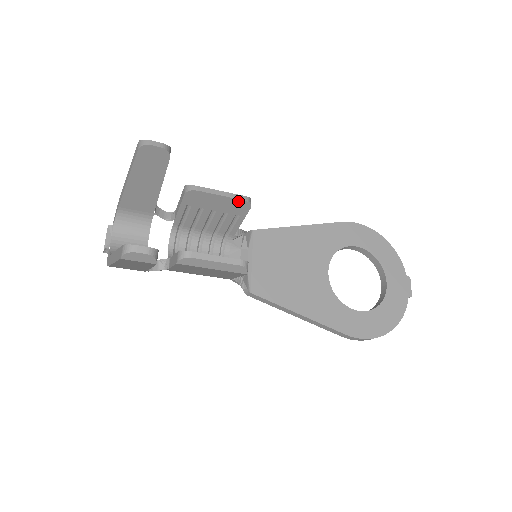
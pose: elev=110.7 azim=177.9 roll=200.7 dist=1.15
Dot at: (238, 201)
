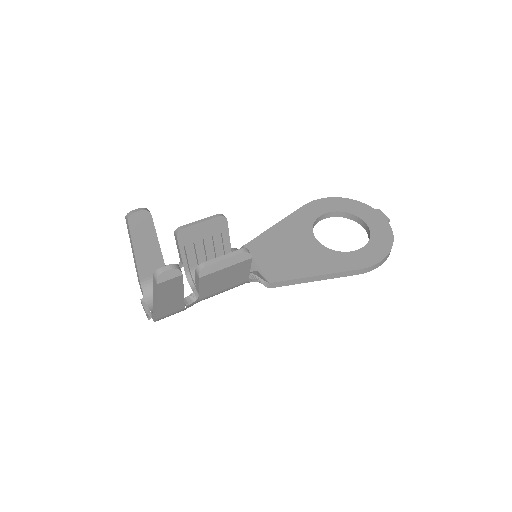
Dot at: (215, 220)
